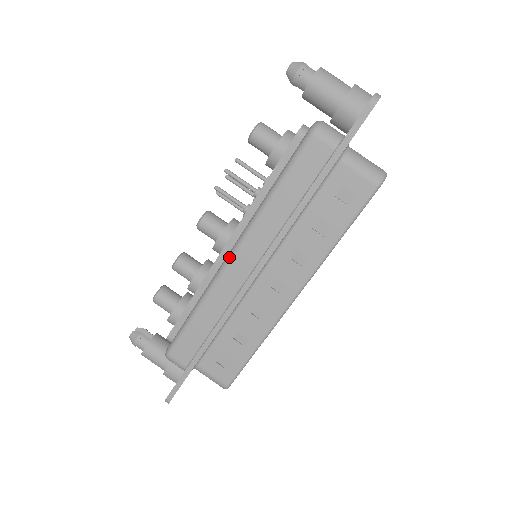
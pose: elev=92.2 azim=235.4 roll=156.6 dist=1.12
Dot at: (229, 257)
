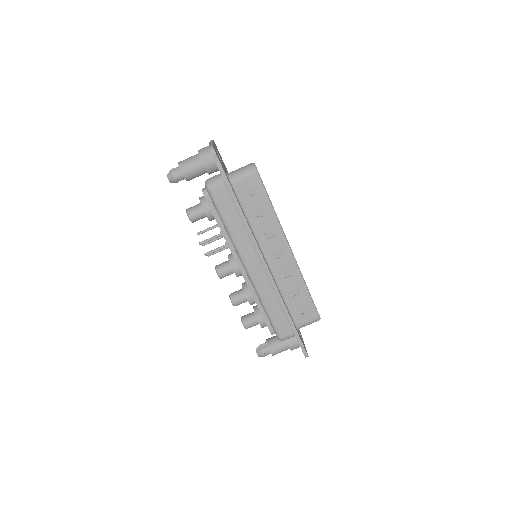
Dot at: (247, 271)
